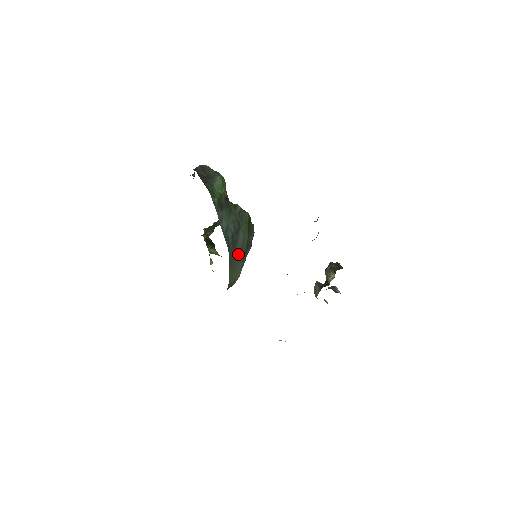
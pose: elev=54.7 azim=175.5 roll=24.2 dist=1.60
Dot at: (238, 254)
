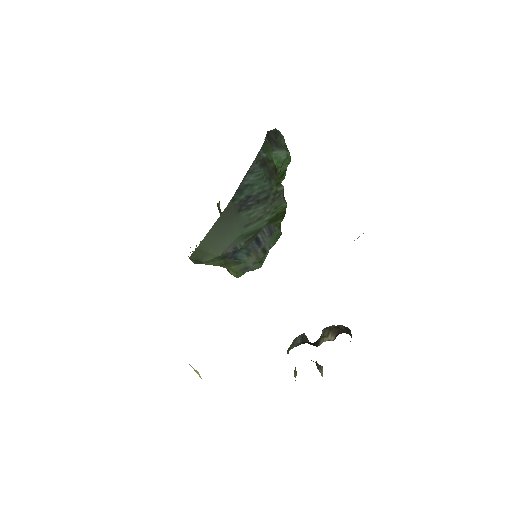
Dot at: (238, 222)
